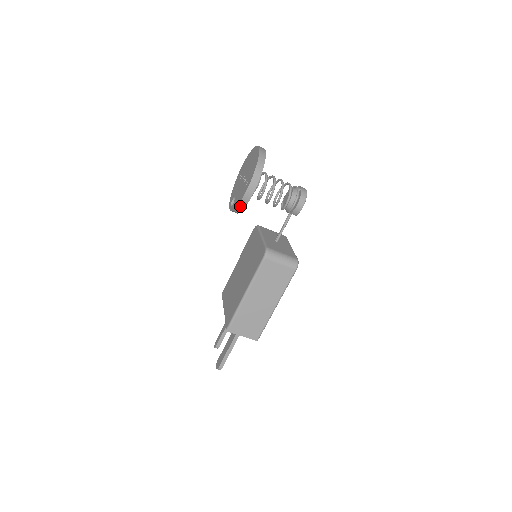
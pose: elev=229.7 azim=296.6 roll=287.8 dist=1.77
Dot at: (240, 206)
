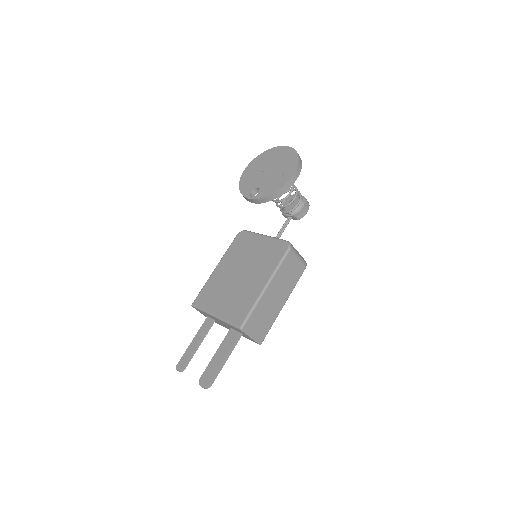
Dot at: (278, 192)
